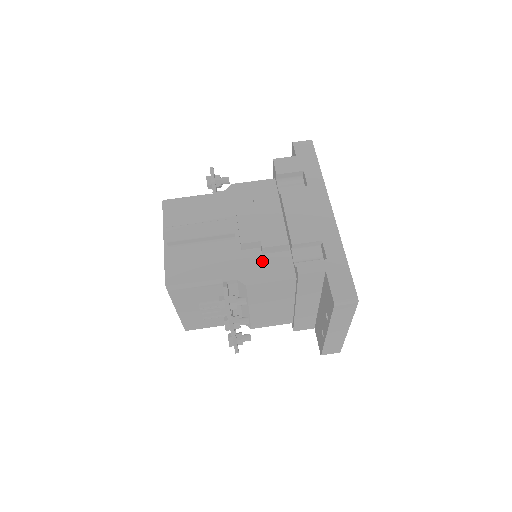
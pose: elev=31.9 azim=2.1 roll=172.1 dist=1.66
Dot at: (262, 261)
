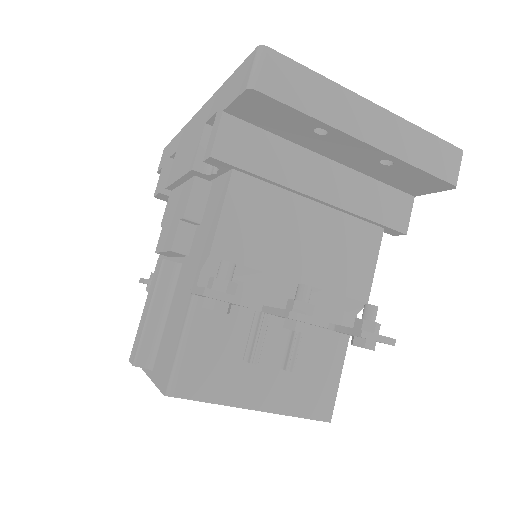
Dot at: (204, 225)
